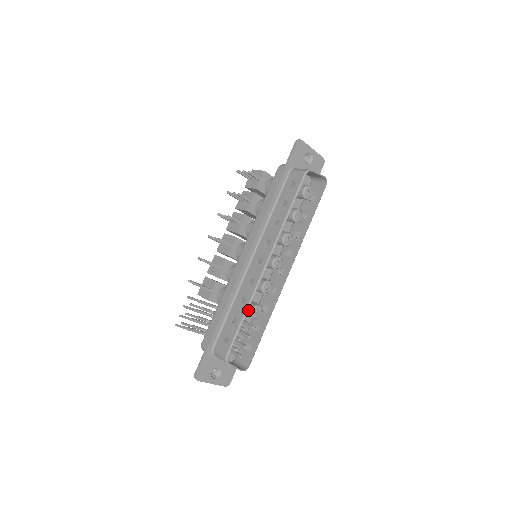
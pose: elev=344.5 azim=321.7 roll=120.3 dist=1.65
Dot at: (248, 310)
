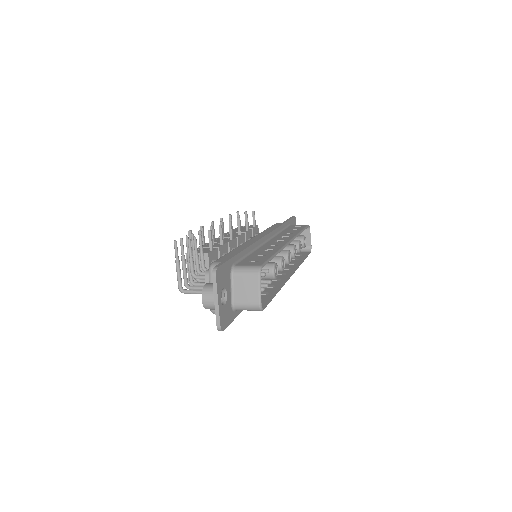
Dot at: (269, 263)
